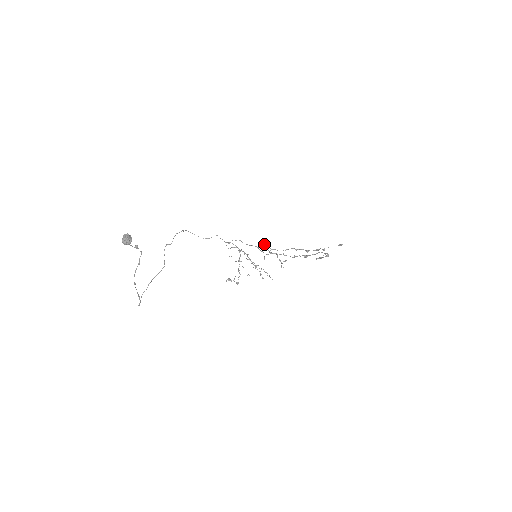
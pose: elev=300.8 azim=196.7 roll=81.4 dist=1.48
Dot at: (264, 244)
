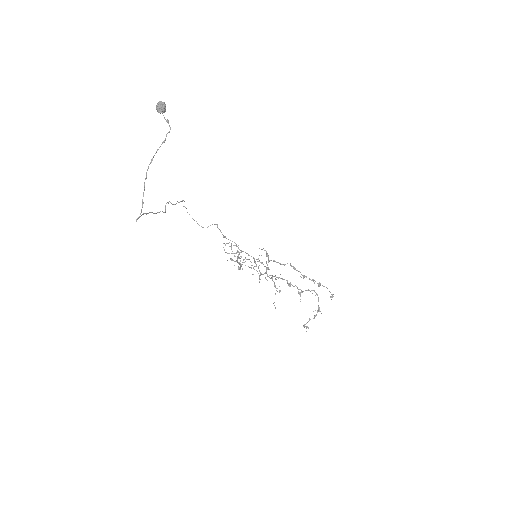
Dot at: occluded
